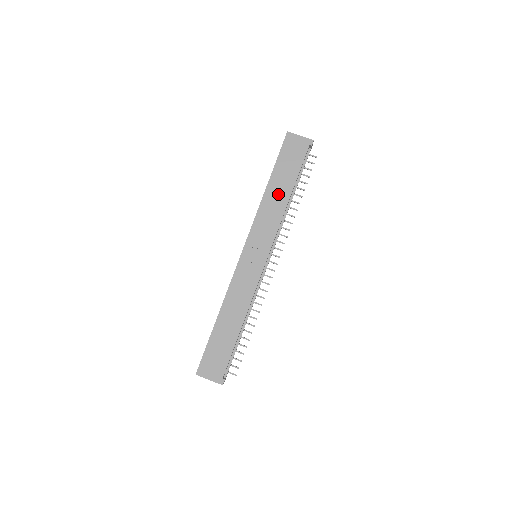
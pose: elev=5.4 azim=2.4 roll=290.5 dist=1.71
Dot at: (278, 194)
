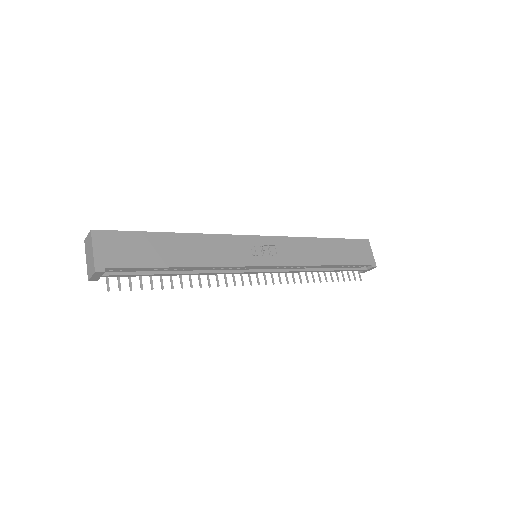
Dot at: (323, 252)
